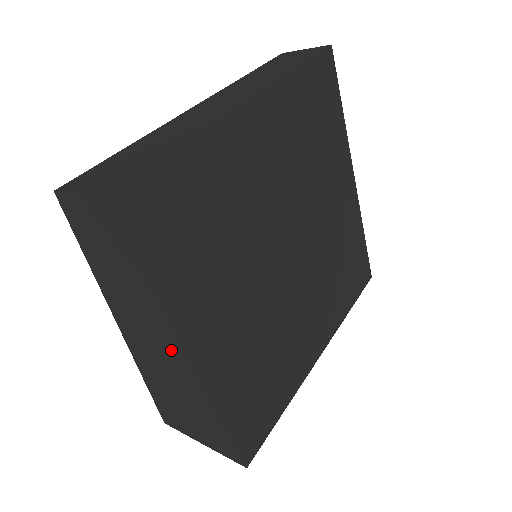
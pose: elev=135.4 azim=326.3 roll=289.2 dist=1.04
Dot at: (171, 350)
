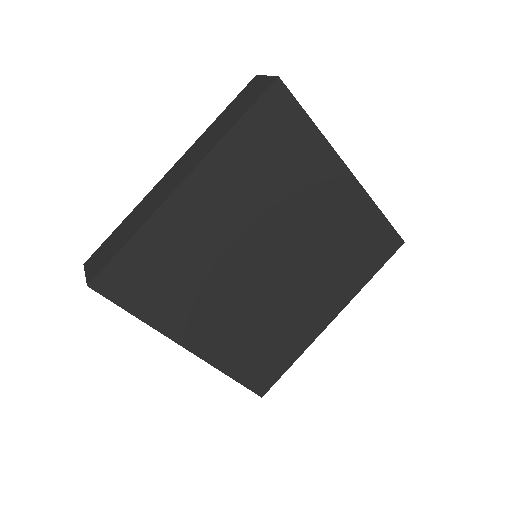
Dot at: occluded
